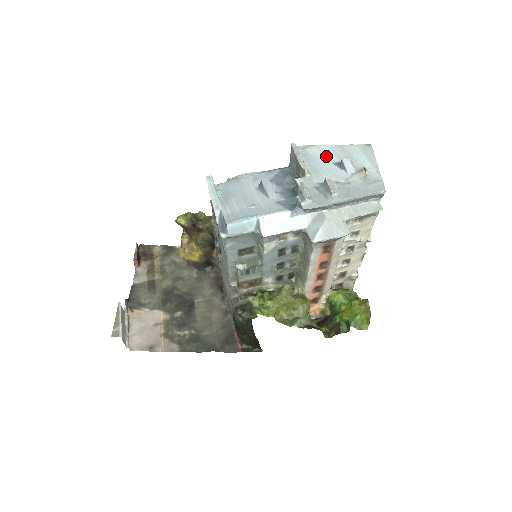
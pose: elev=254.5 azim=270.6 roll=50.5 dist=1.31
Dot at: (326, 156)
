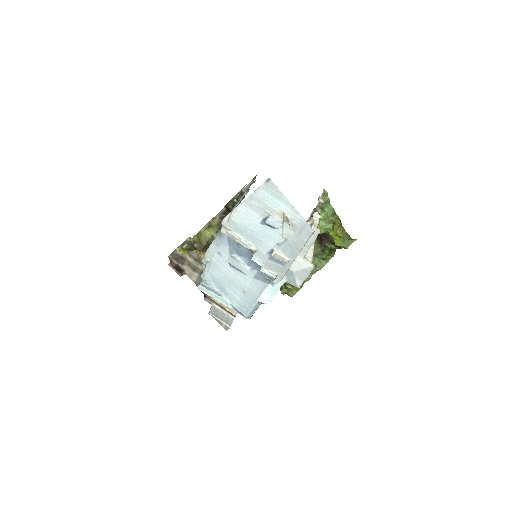
Dot at: (250, 218)
